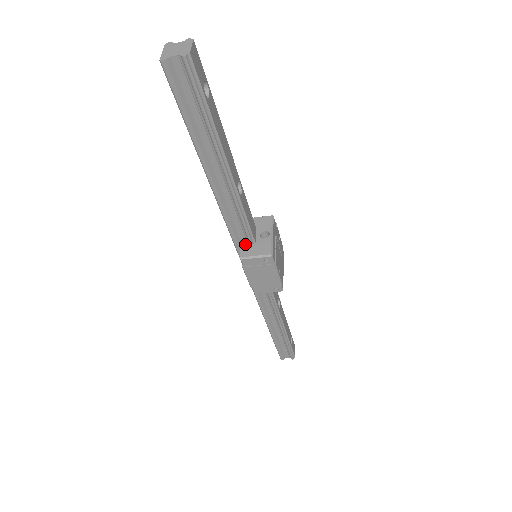
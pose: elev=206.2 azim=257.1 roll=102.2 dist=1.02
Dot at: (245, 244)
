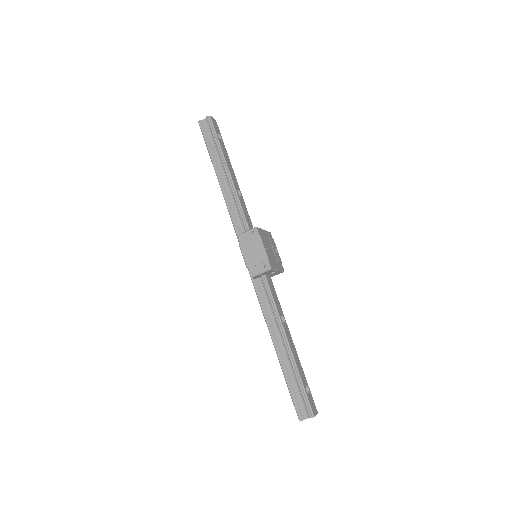
Dot at: occluded
